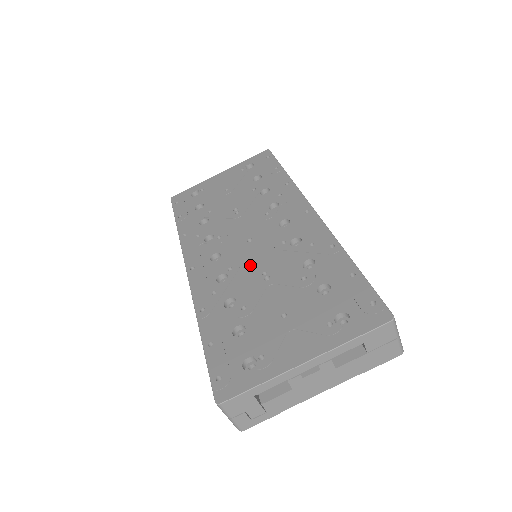
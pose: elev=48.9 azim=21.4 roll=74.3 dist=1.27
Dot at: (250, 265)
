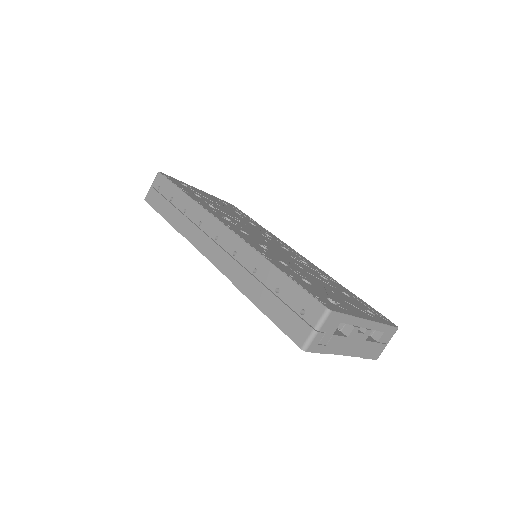
Dot at: (280, 253)
